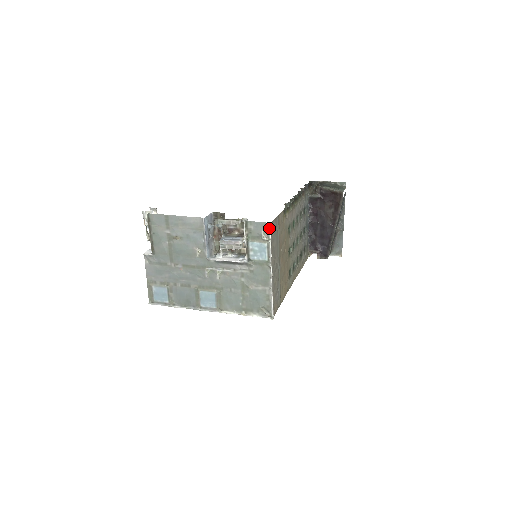
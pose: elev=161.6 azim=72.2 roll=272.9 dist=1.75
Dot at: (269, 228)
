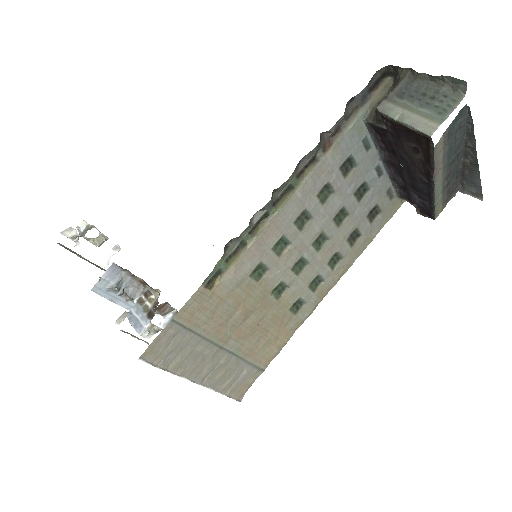
Dot at: (143, 360)
